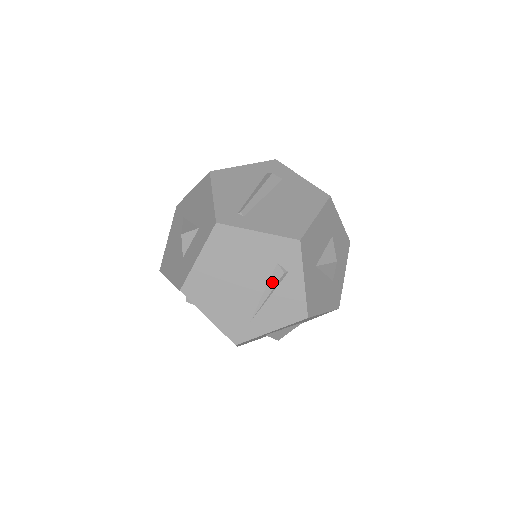
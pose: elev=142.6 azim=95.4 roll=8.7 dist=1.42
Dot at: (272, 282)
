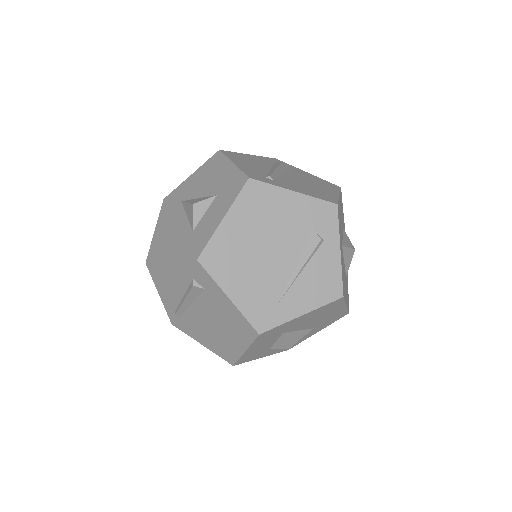
Dot at: (307, 251)
